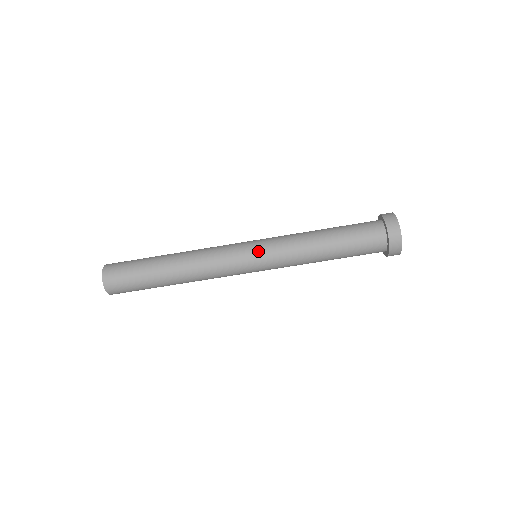
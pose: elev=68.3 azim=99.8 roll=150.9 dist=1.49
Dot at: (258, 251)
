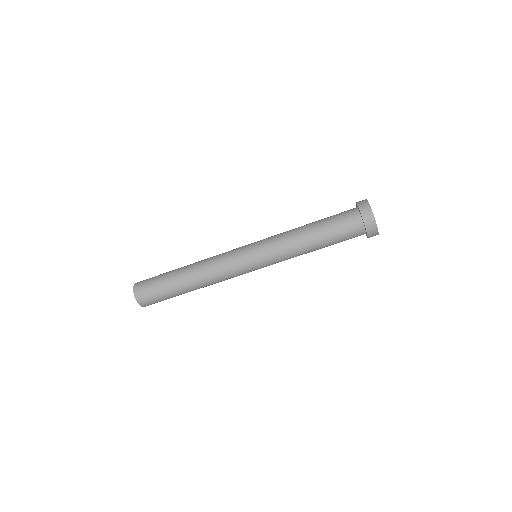
Dot at: (254, 245)
